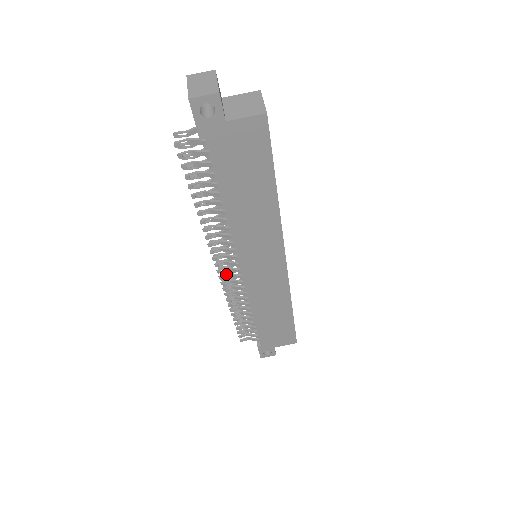
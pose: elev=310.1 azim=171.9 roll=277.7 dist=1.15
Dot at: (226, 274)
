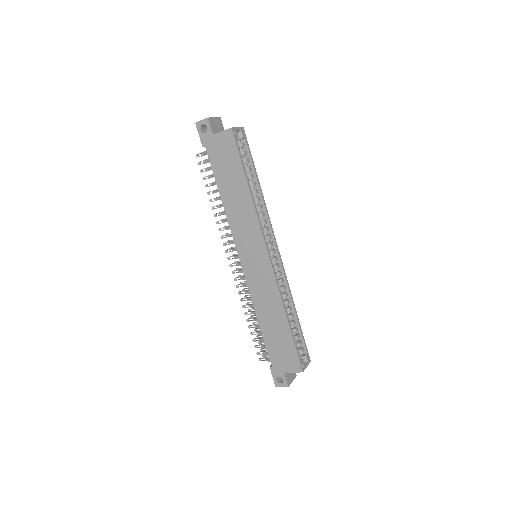
Dot at: (237, 270)
